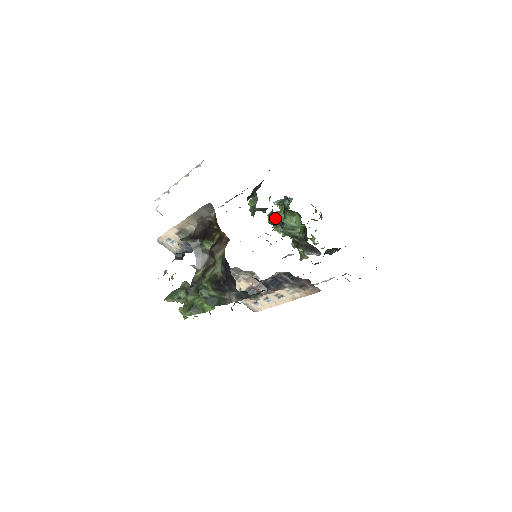
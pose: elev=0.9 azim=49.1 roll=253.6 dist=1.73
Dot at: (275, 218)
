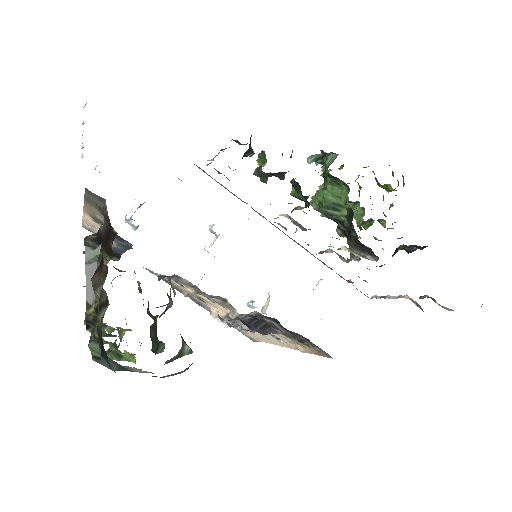
Dot at: (297, 191)
